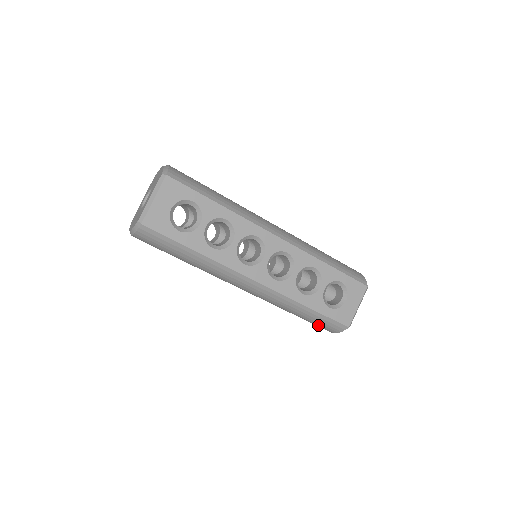
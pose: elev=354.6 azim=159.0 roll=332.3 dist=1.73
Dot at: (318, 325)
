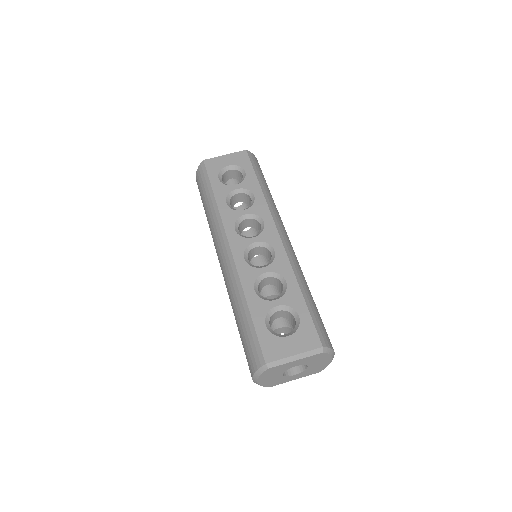
Dot at: (246, 351)
